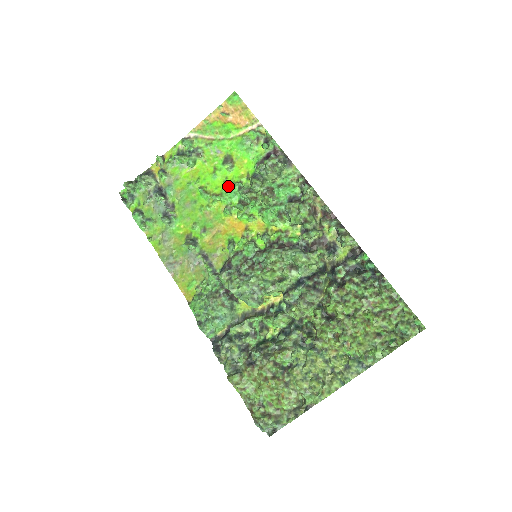
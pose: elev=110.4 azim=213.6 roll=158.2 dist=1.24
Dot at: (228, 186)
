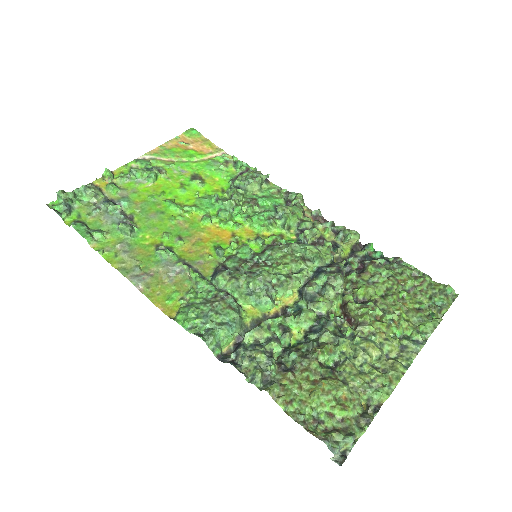
Dot at: (202, 198)
